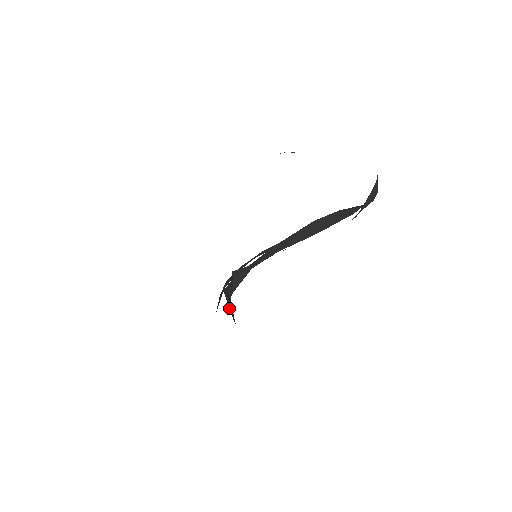
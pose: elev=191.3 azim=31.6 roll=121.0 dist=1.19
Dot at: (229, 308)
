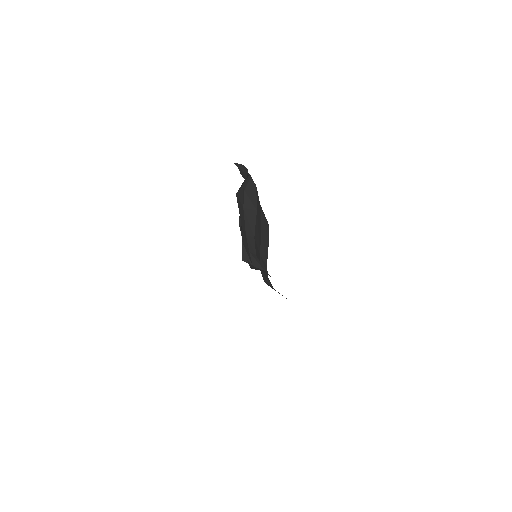
Dot at: occluded
